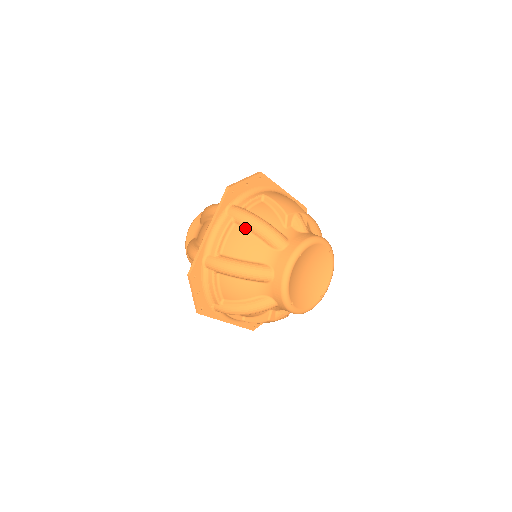
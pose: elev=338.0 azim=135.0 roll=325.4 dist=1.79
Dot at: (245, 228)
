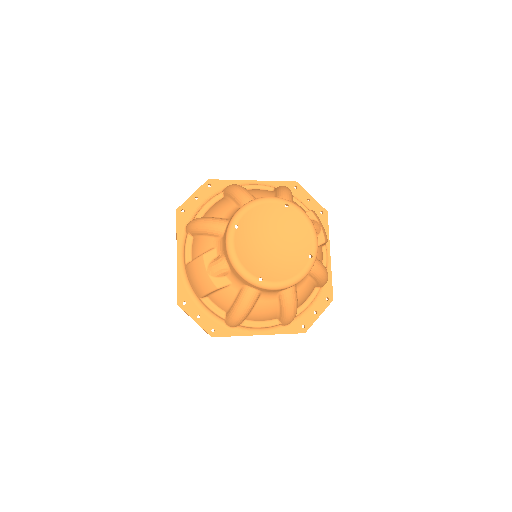
Dot at: (275, 190)
